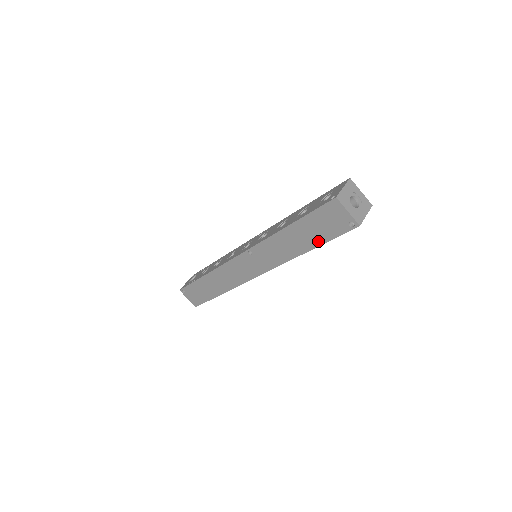
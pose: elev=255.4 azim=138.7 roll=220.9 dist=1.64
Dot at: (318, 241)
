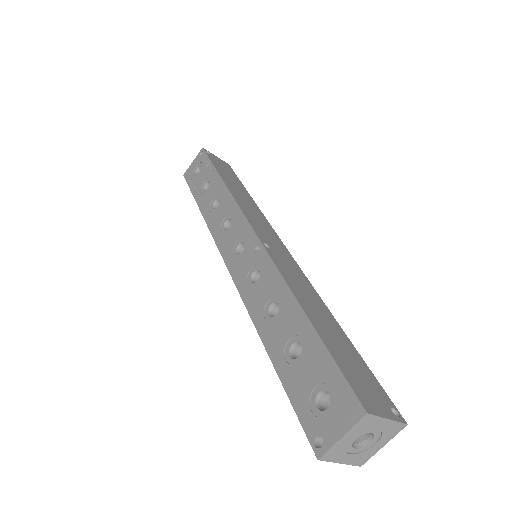
Dot at: occluded
